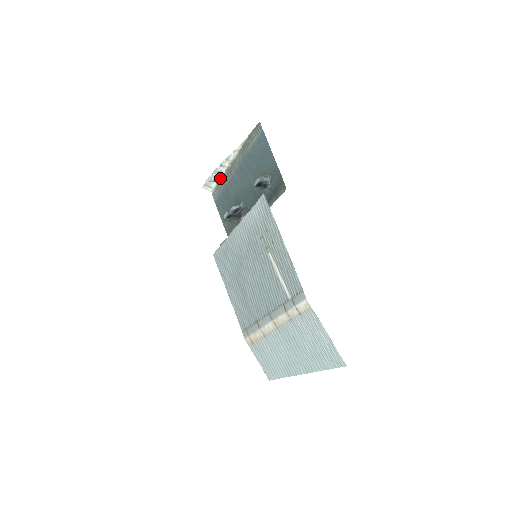
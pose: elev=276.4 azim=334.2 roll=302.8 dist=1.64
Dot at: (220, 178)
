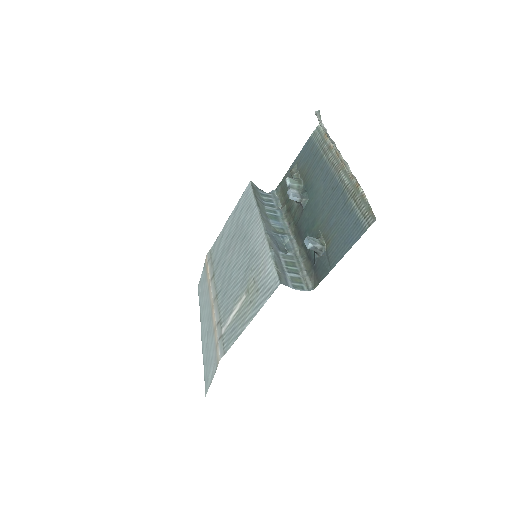
Dot at: (330, 139)
